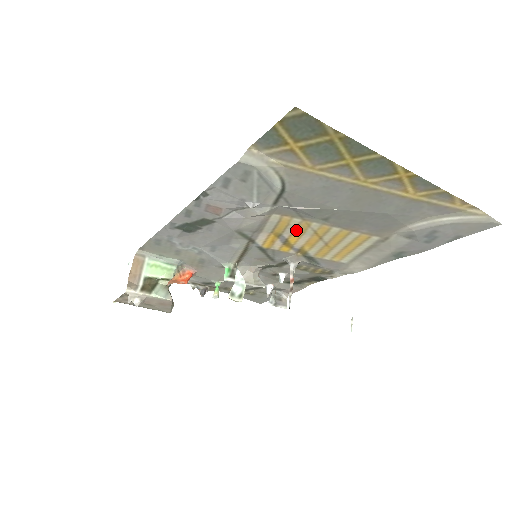
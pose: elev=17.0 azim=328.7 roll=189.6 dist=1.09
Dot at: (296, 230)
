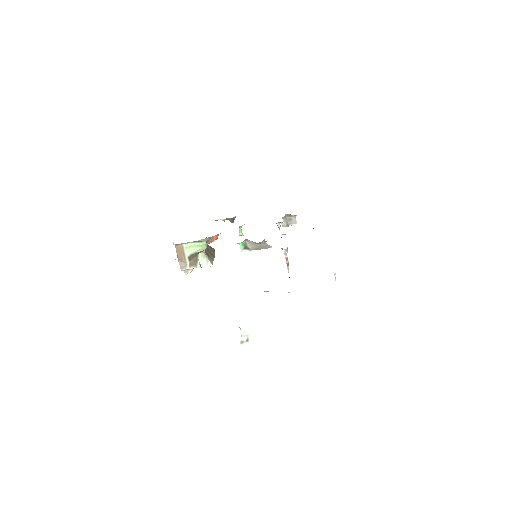
Dot at: occluded
